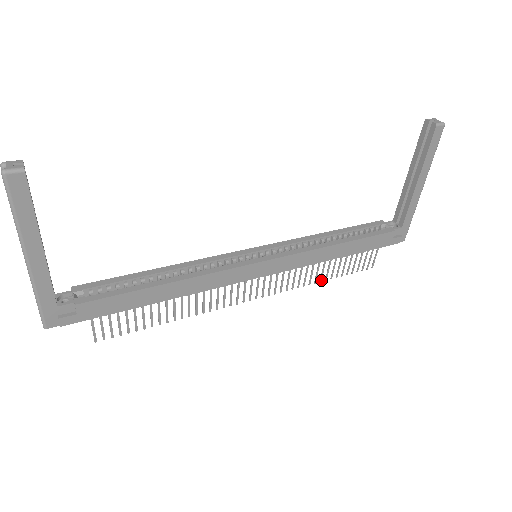
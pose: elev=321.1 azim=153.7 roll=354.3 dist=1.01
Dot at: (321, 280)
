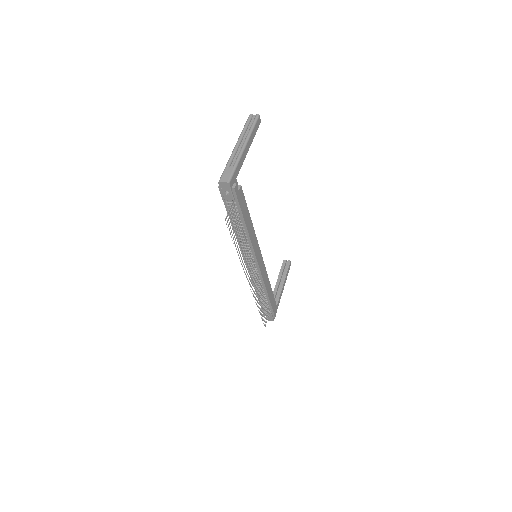
Dot at: occluded
